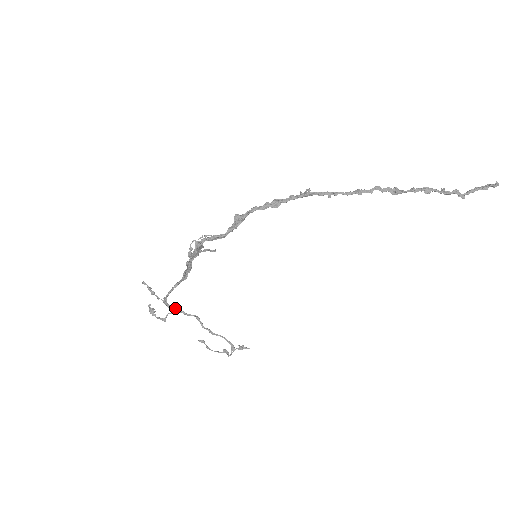
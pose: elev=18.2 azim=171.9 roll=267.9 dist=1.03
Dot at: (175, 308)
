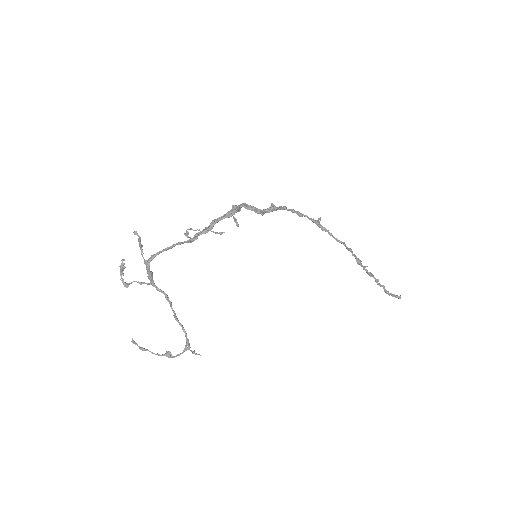
Dot at: (151, 275)
